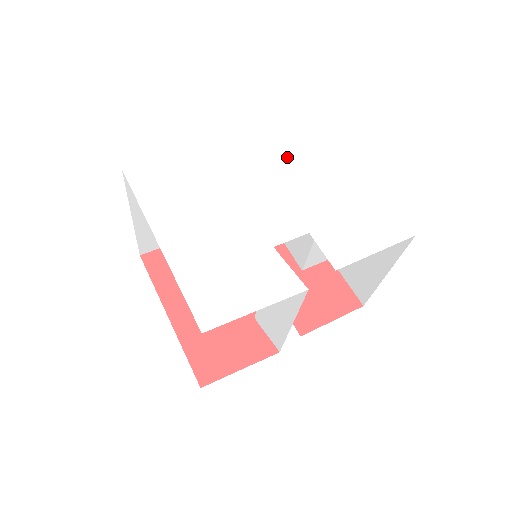
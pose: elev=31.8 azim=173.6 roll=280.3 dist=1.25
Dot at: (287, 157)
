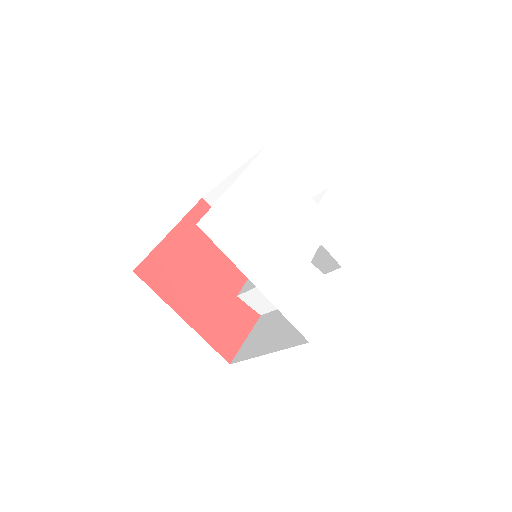
Dot at: (284, 180)
